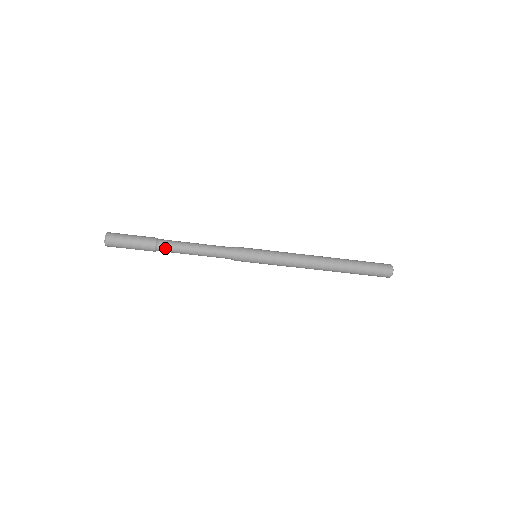
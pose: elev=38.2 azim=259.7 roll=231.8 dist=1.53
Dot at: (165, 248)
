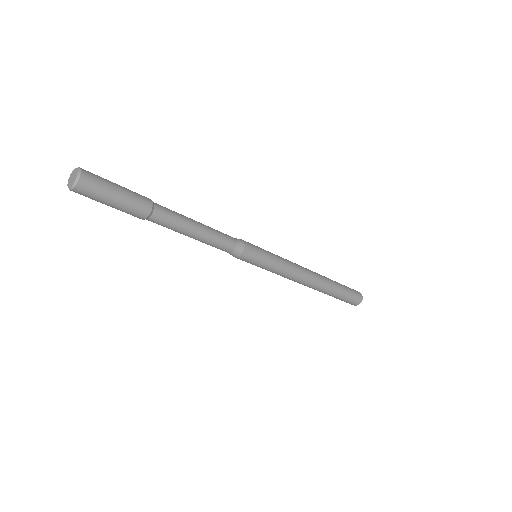
Dot at: (161, 219)
